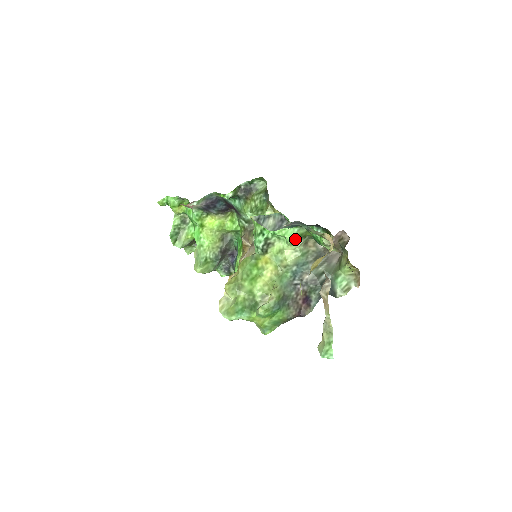
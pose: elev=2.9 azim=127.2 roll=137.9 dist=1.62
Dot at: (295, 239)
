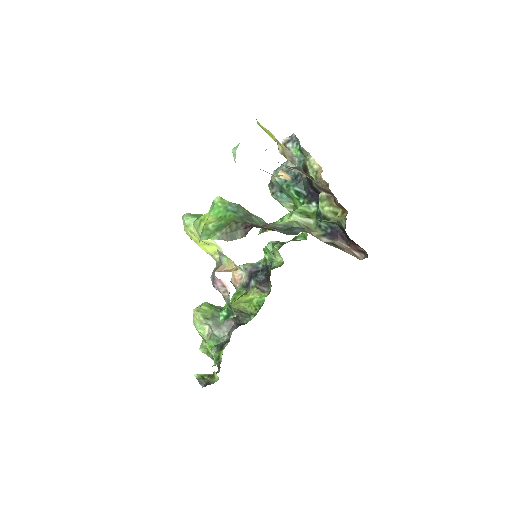
Dot at: (297, 211)
